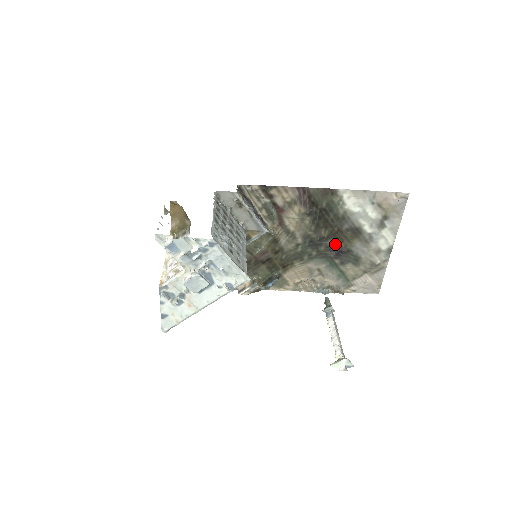
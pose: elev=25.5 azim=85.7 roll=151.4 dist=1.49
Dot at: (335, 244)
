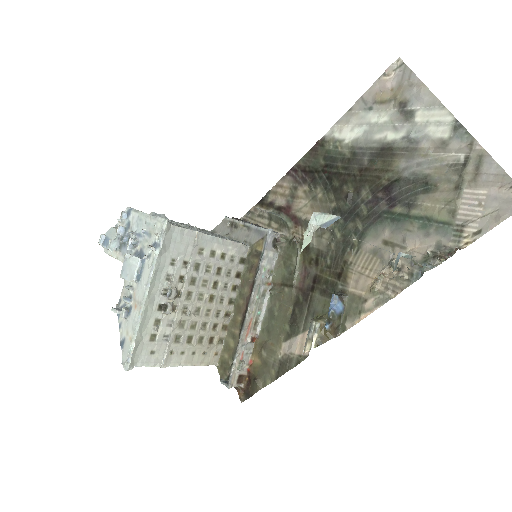
Dot at: (374, 190)
